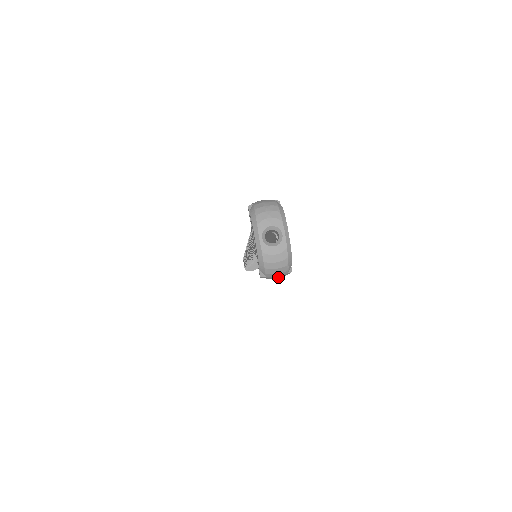
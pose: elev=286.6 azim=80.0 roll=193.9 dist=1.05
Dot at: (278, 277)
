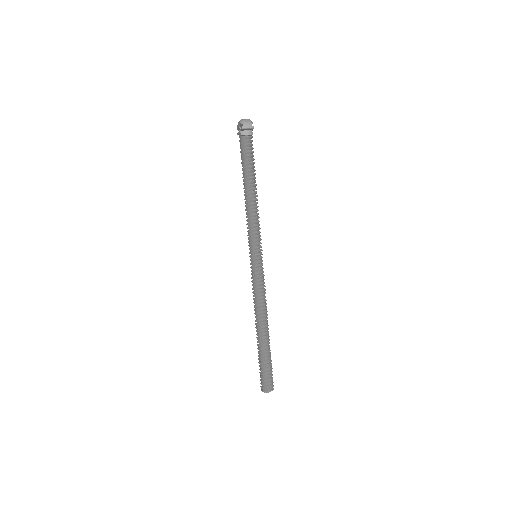
Dot at: (248, 127)
